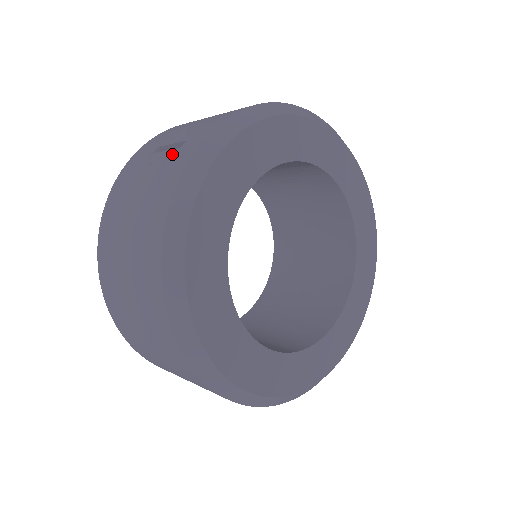
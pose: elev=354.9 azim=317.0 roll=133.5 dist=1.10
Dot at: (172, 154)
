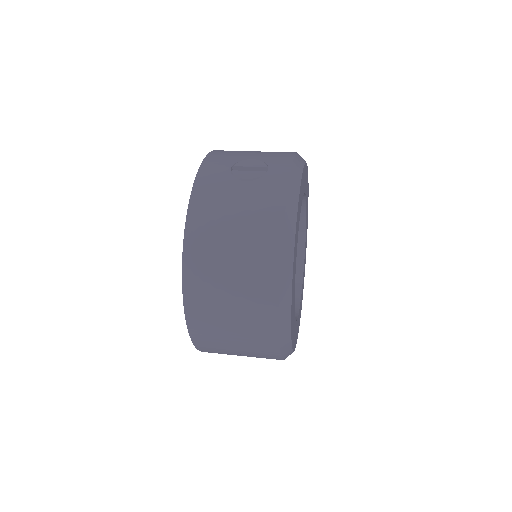
Dot at: (263, 175)
